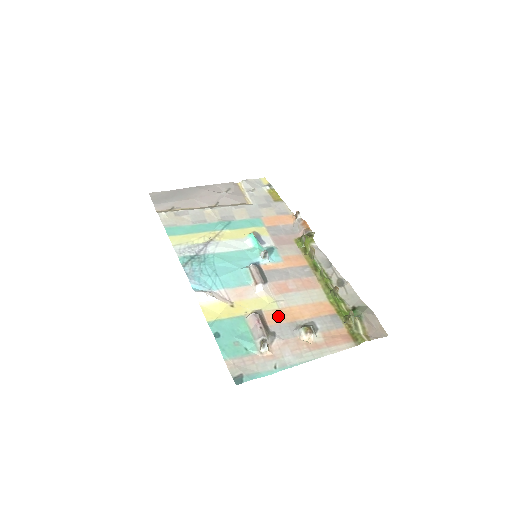
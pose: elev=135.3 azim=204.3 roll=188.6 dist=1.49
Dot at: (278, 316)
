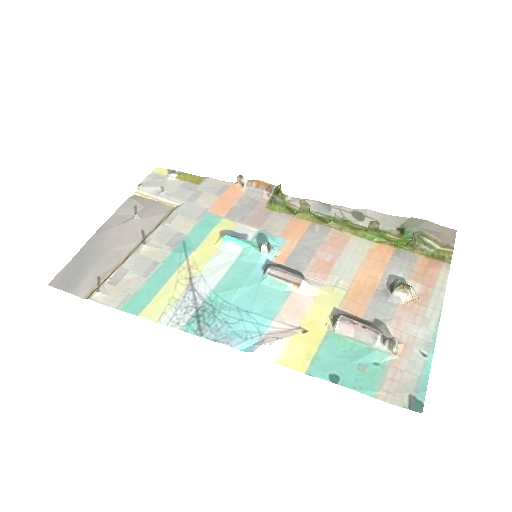
Dot at: (357, 299)
